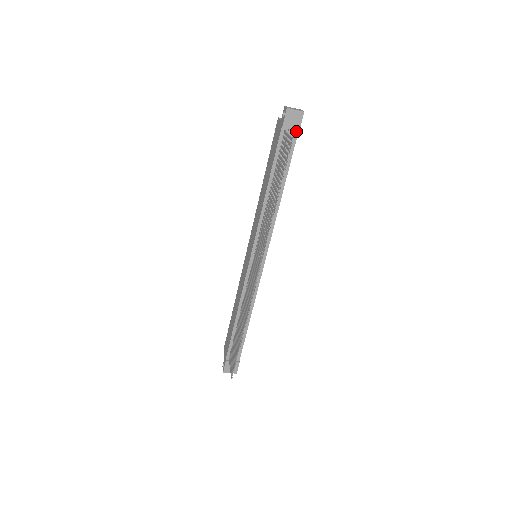
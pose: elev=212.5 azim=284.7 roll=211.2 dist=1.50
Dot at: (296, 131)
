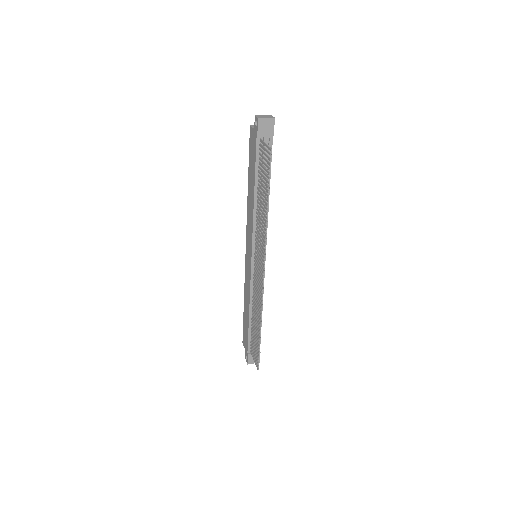
Dot at: (271, 137)
